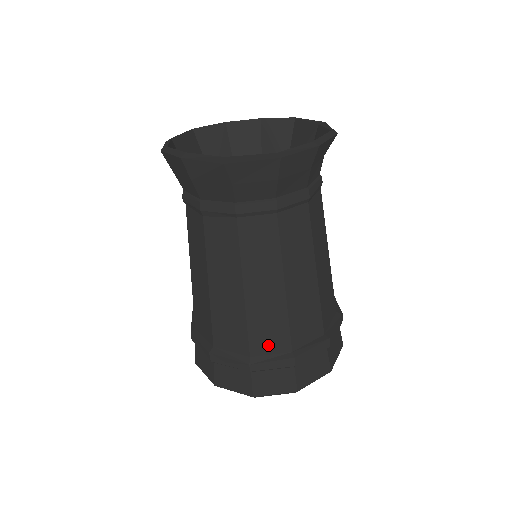
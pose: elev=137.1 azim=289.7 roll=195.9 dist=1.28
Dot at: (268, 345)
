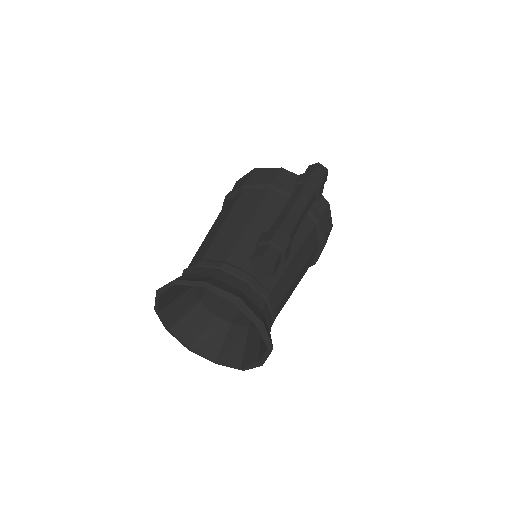
Dot at: occluded
